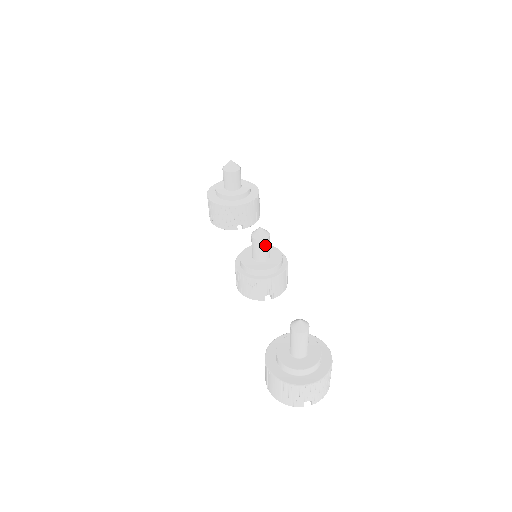
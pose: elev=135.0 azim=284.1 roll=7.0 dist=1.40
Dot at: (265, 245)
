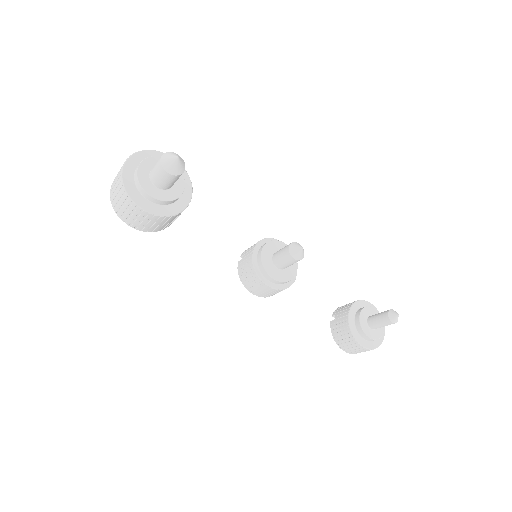
Dot at: occluded
